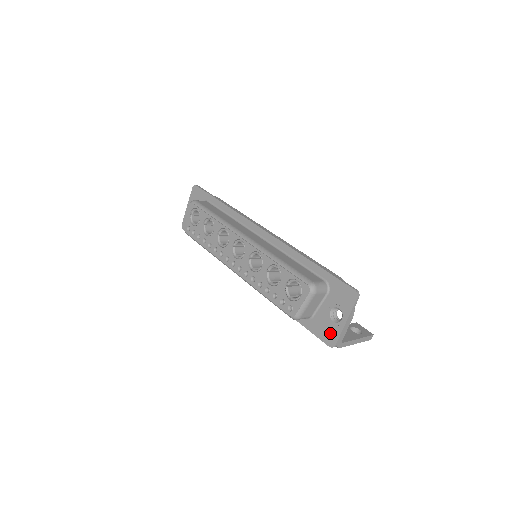
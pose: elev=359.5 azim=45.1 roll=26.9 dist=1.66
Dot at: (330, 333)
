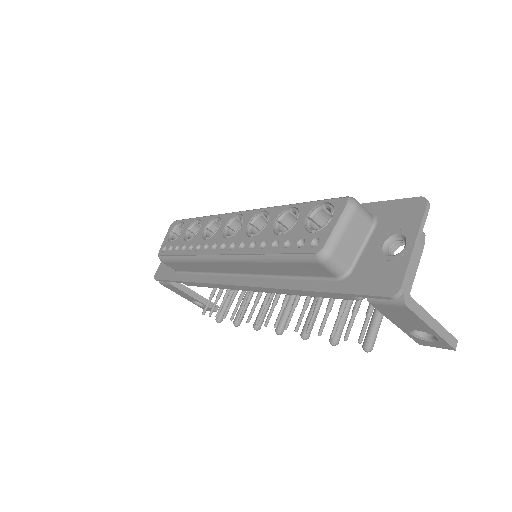
Dot at: (387, 275)
